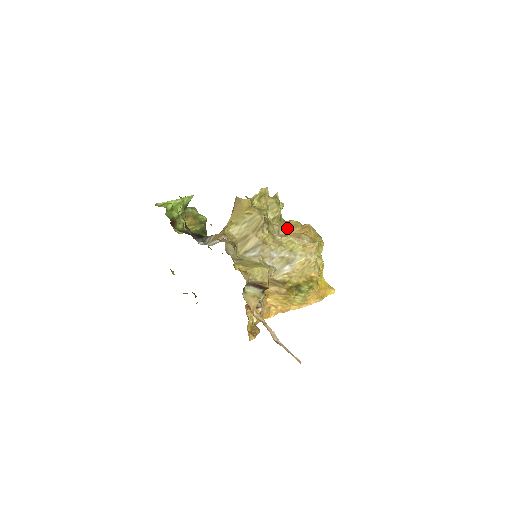
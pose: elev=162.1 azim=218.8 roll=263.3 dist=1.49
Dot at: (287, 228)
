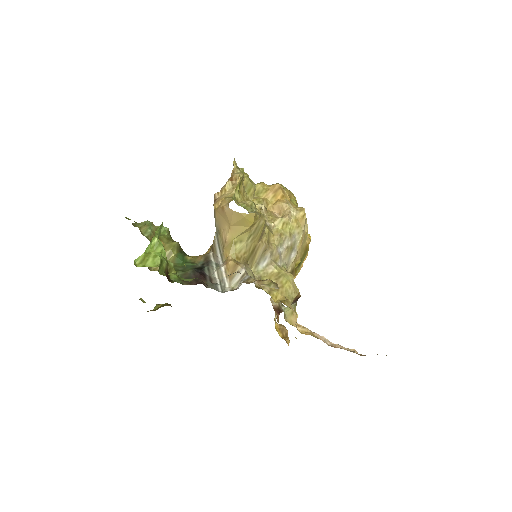
Dot at: (262, 201)
